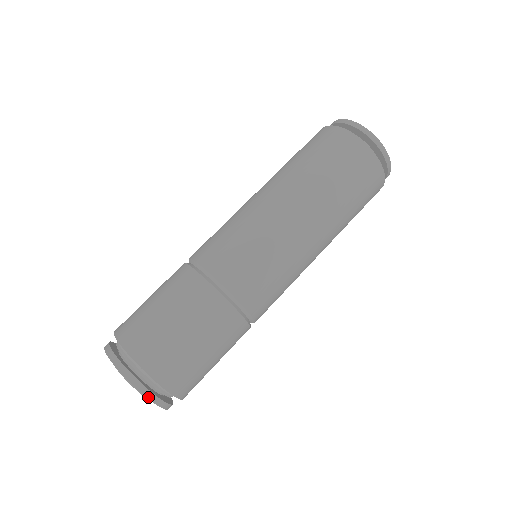
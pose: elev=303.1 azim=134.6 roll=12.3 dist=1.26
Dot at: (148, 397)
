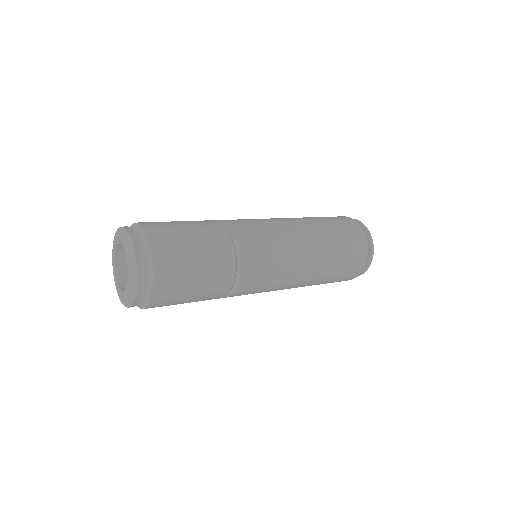
Dot at: (134, 302)
